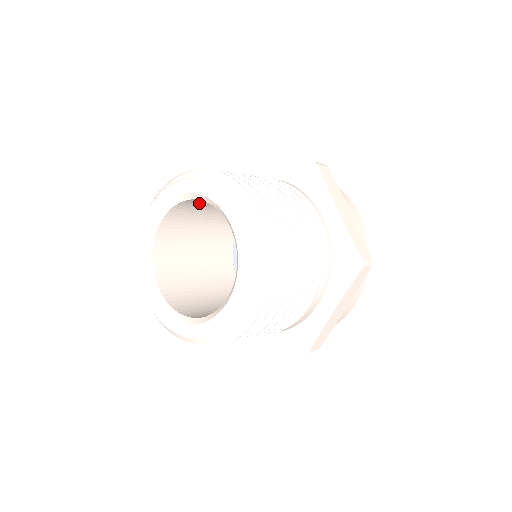
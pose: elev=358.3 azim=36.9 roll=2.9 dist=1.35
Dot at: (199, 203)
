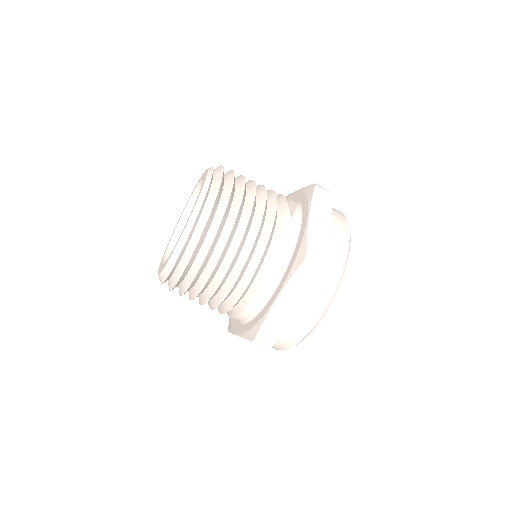
Dot at: occluded
